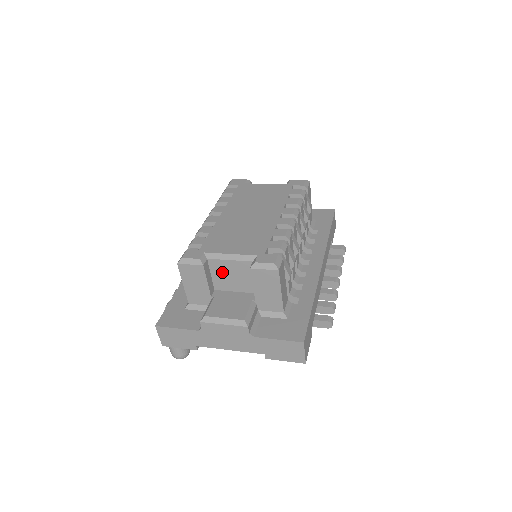
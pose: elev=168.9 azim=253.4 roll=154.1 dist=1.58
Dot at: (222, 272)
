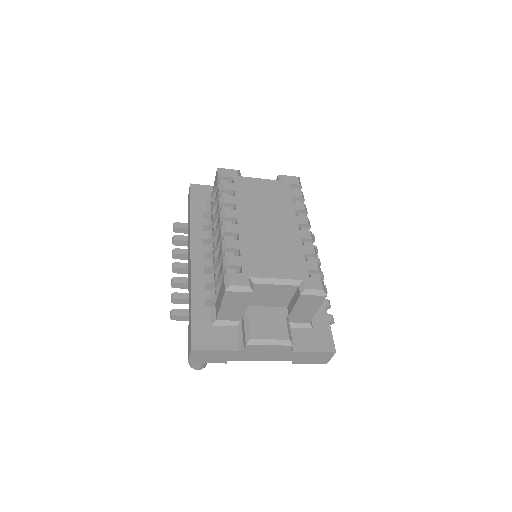
Dot at: (262, 293)
